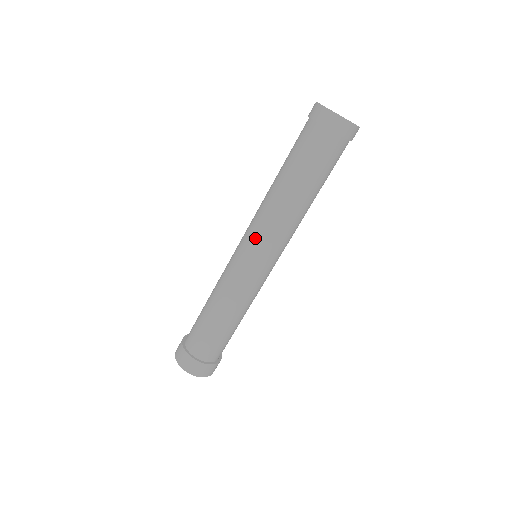
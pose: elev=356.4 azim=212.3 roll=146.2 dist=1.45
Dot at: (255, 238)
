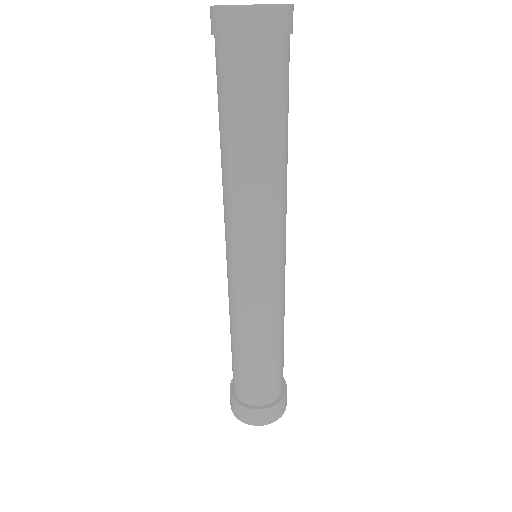
Dot at: (265, 241)
